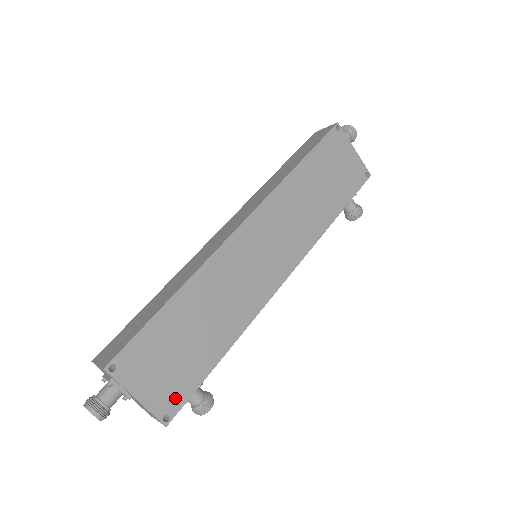
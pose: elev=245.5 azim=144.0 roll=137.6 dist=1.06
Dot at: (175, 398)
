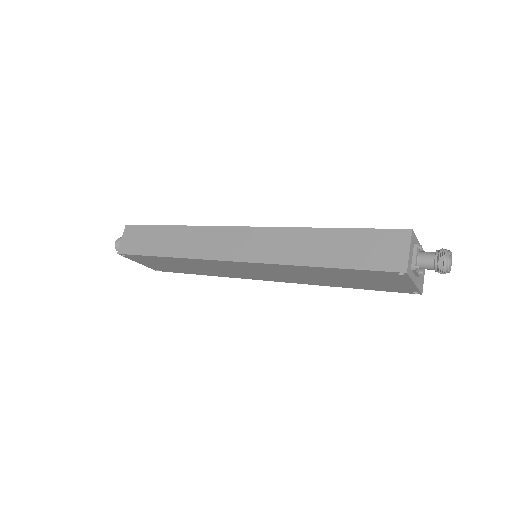
Dot at: (163, 270)
